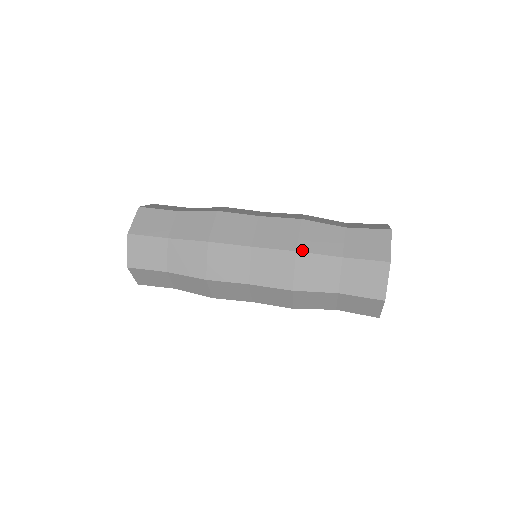
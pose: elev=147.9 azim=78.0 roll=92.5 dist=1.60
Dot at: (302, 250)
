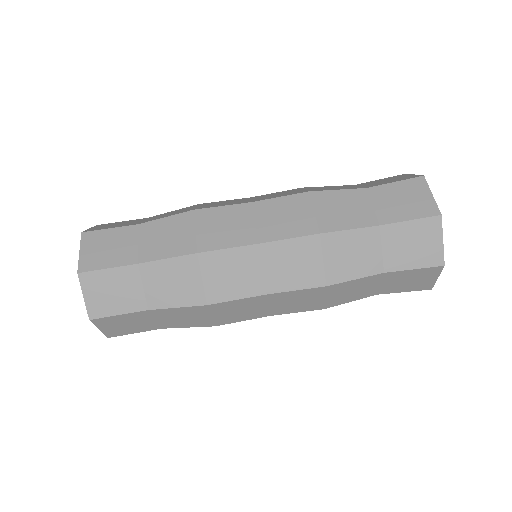
Dot at: (327, 230)
